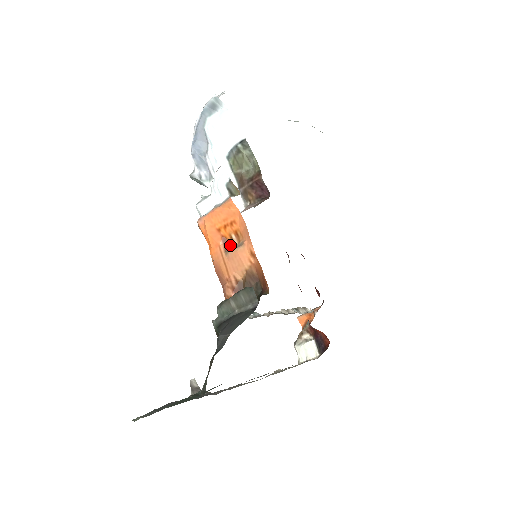
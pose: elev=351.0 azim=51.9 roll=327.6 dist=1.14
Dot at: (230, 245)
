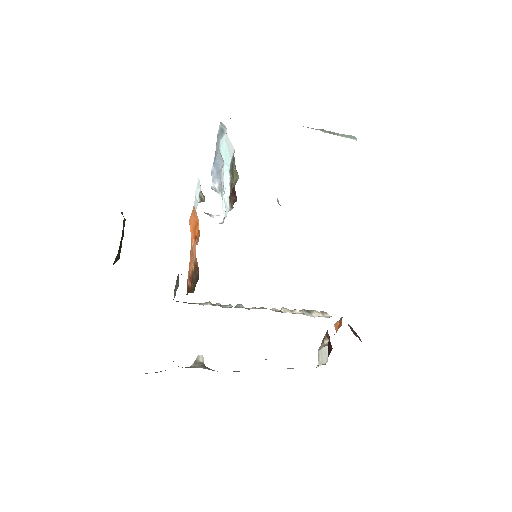
Dot at: occluded
